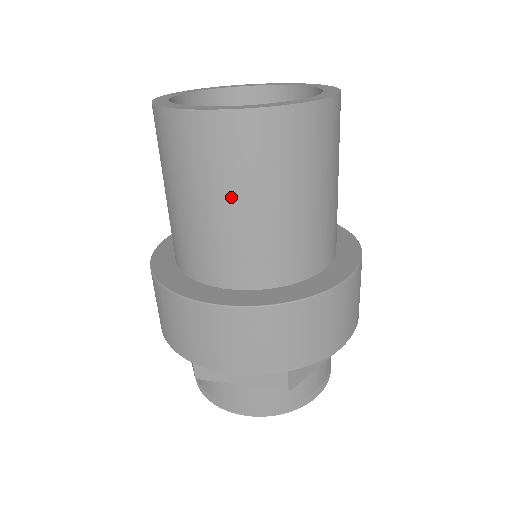
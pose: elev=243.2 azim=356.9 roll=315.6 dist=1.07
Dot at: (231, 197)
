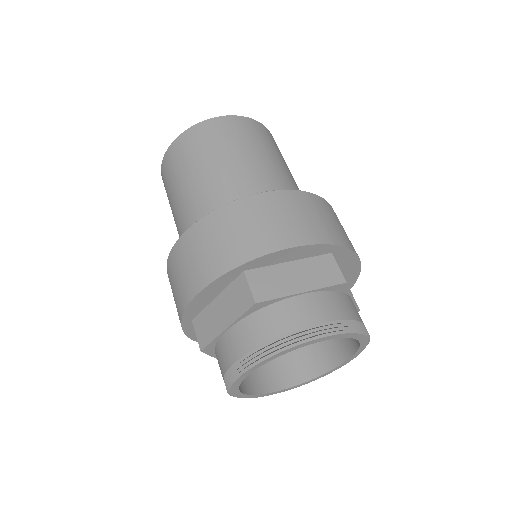
Dot at: (184, 181)
